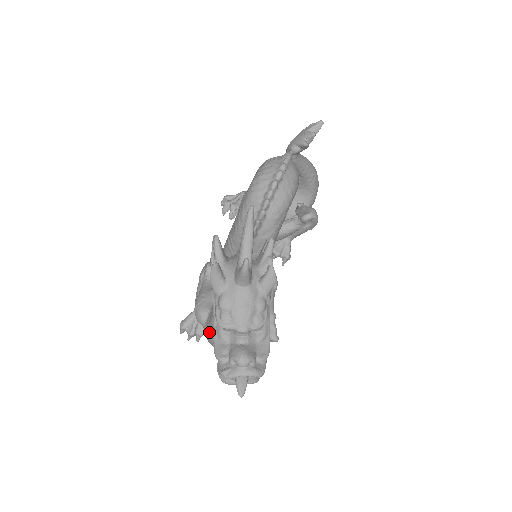
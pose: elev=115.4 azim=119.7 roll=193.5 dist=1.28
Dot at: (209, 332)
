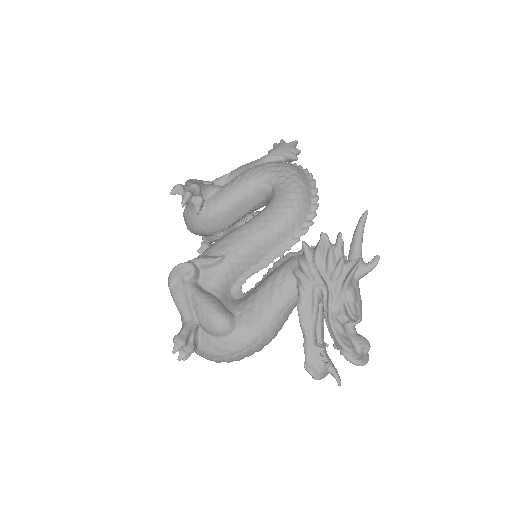
Dot at: (247, 339)
